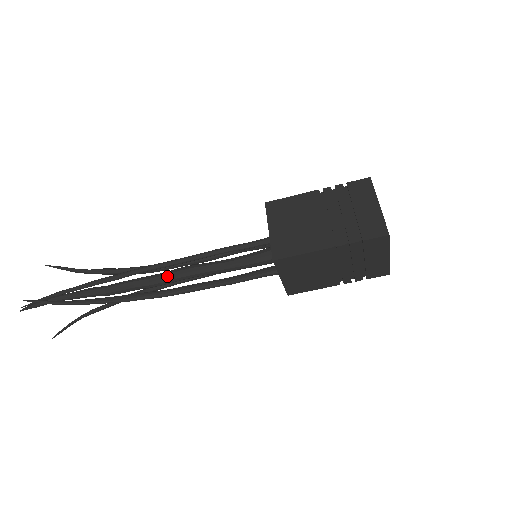
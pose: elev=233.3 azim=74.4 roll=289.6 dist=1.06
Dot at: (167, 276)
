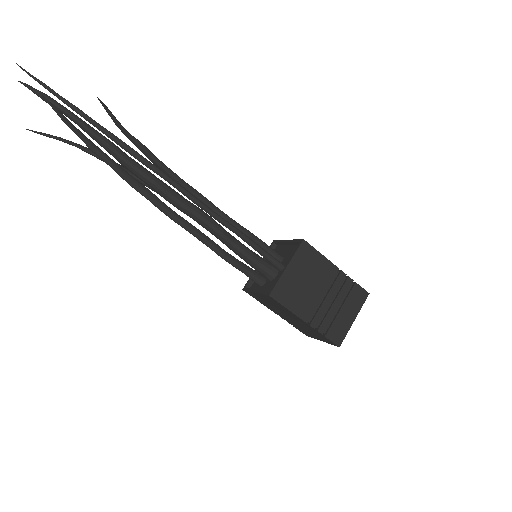
Dot at: (186, 207)
